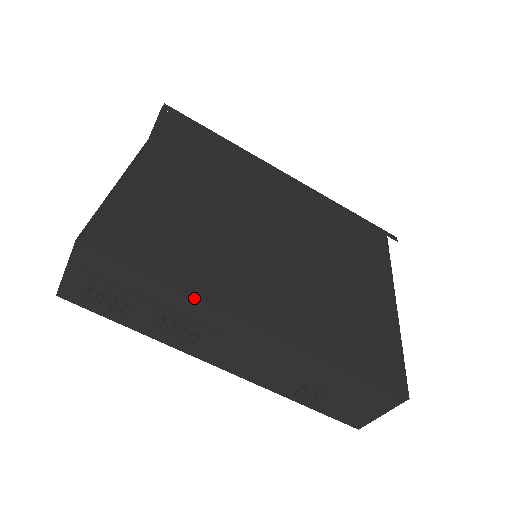
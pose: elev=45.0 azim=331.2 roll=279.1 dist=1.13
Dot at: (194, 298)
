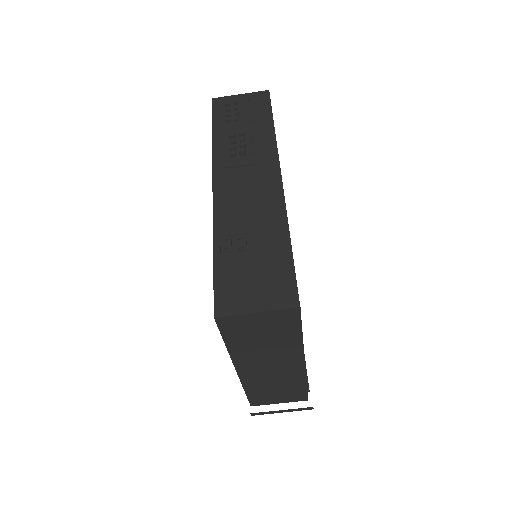
Dot at: (275, 141)
